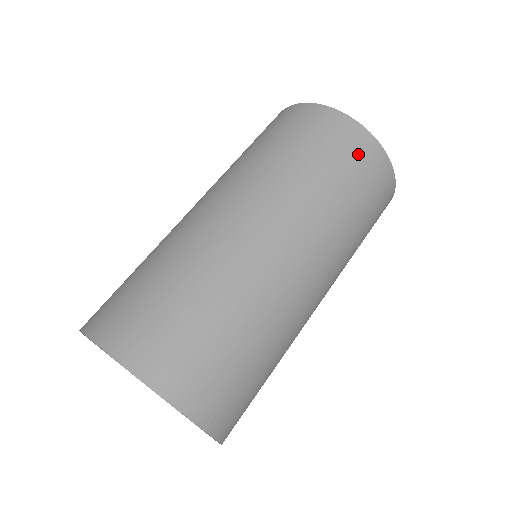
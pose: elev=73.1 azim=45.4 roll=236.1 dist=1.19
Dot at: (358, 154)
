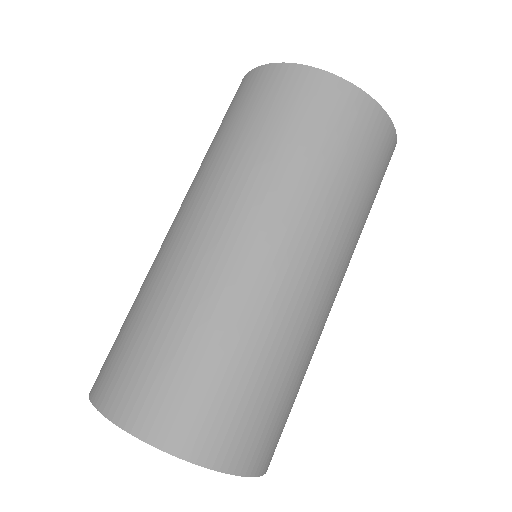
Dot at: (324, 106)
